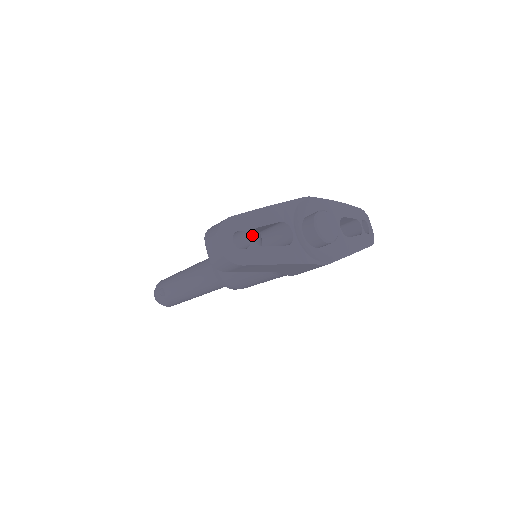
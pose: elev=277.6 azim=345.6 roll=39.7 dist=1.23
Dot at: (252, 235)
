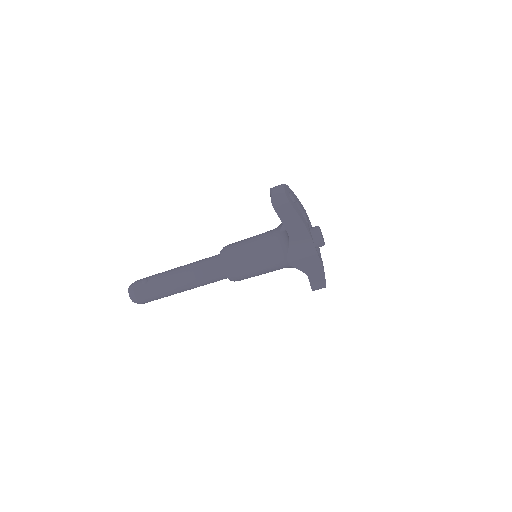
Dot at: (295, 201)
